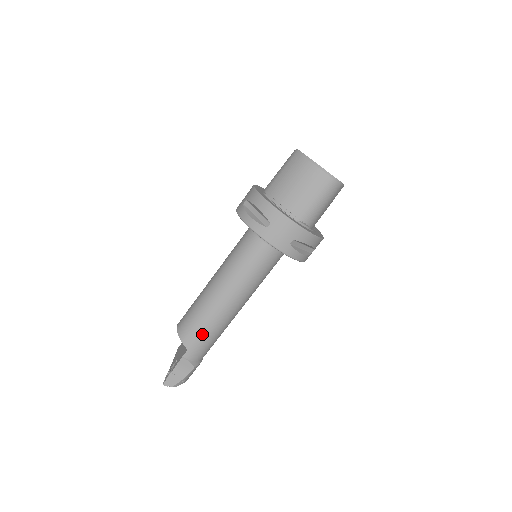
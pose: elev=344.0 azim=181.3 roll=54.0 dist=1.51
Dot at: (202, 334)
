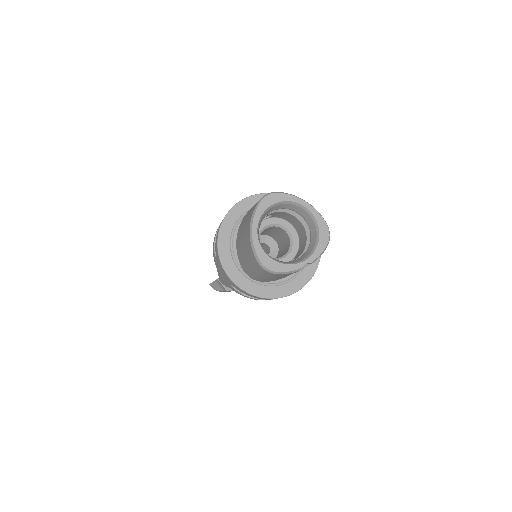
Dot at: occluded
